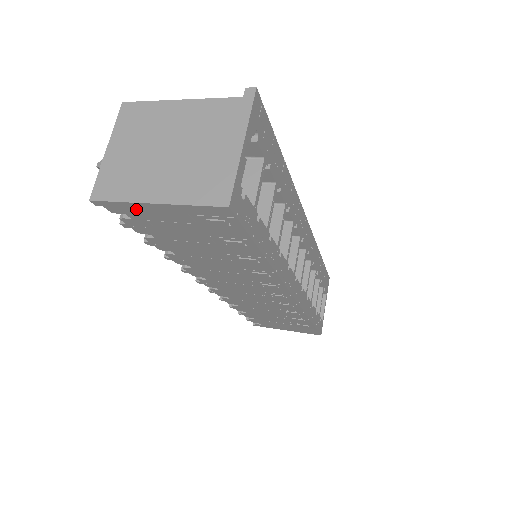
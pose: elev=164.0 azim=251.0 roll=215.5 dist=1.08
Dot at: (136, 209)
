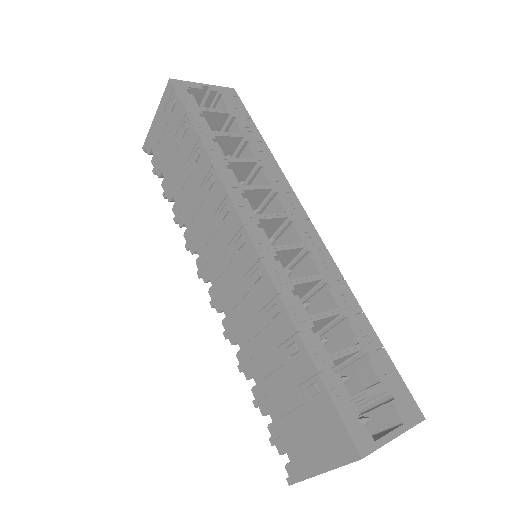
Dot at: (153, 135)
